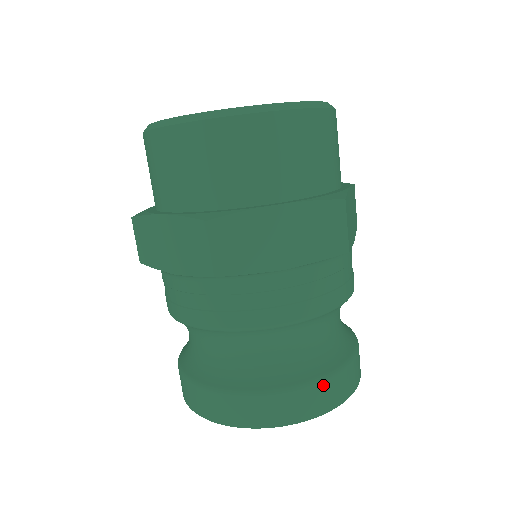
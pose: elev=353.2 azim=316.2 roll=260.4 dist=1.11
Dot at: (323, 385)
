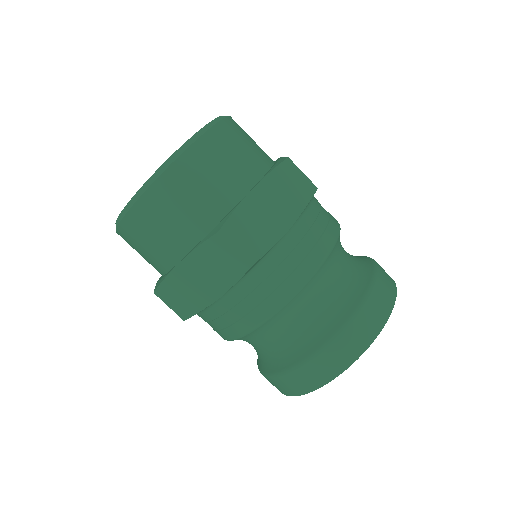
Dot at: (317, 359)
